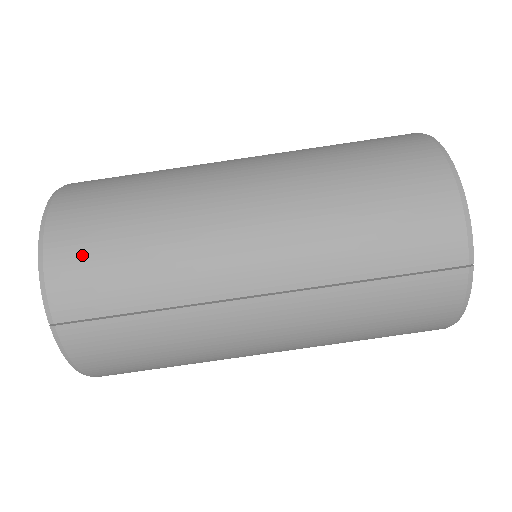
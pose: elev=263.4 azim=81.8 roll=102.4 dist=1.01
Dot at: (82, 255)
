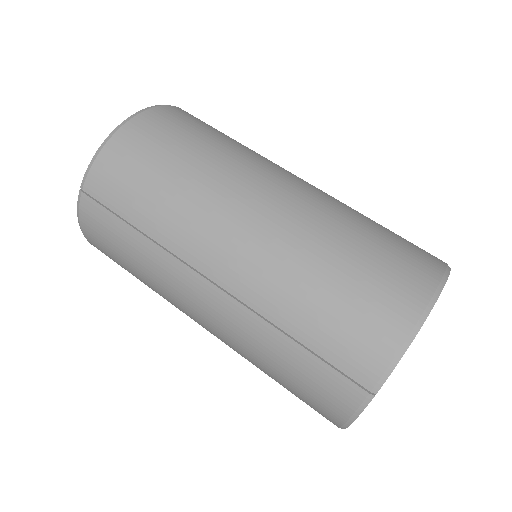
Dot at: (128, 160)
